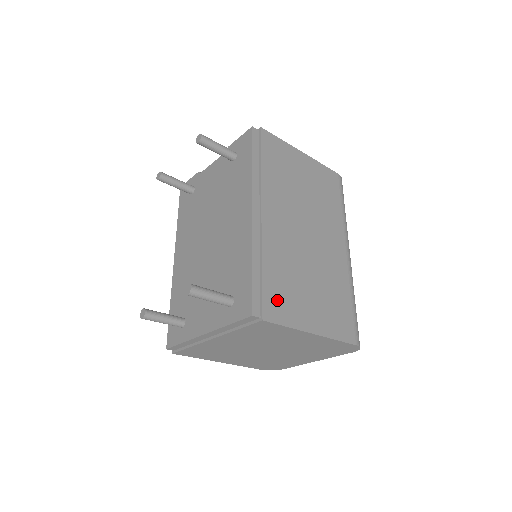
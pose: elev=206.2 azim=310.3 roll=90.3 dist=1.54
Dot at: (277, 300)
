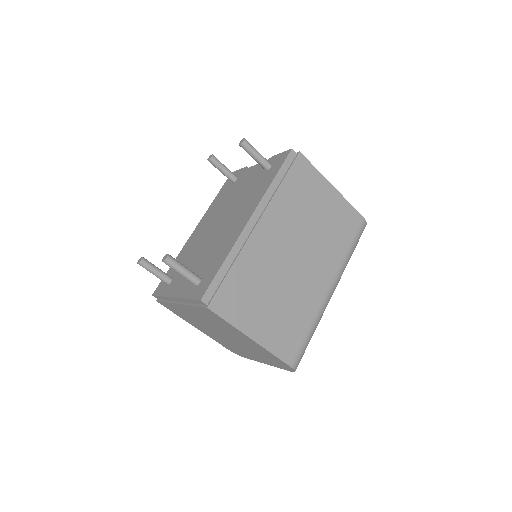
Dot at: (231, 298)
